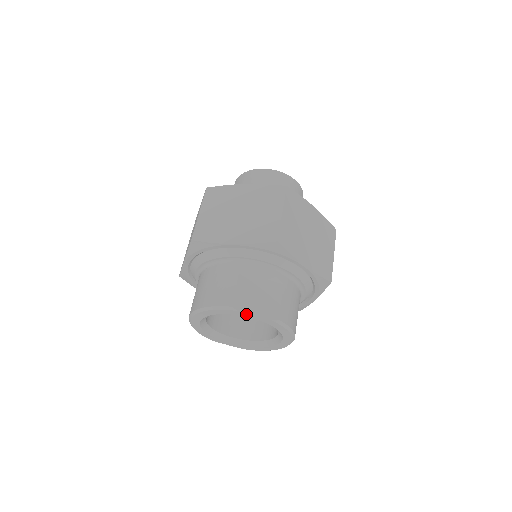
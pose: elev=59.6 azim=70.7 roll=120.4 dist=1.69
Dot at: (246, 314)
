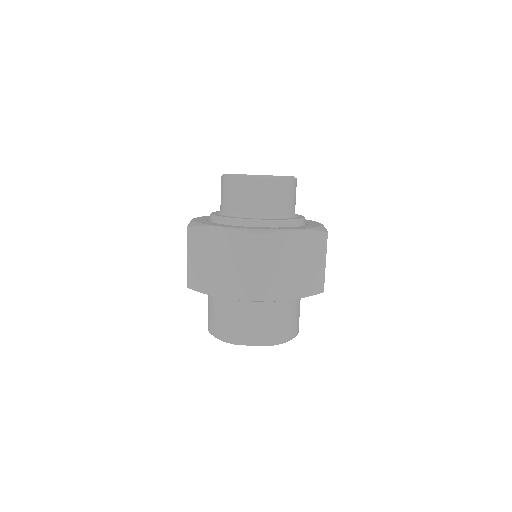
Dot at: (246, 344)
